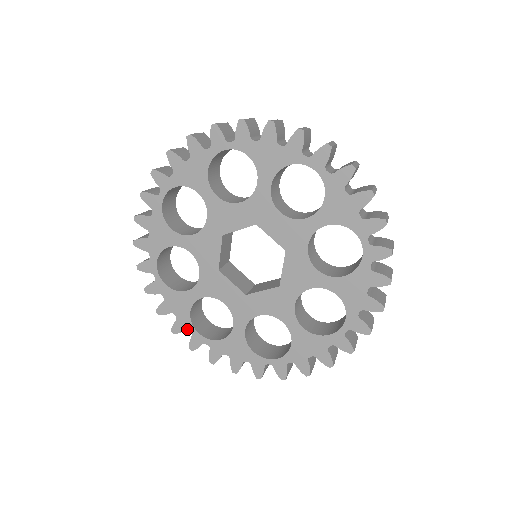
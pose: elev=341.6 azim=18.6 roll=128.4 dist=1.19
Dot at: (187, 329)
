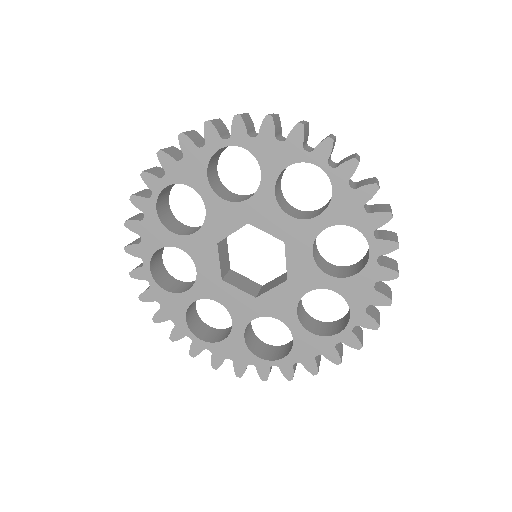
Dot at: (142, 258)
